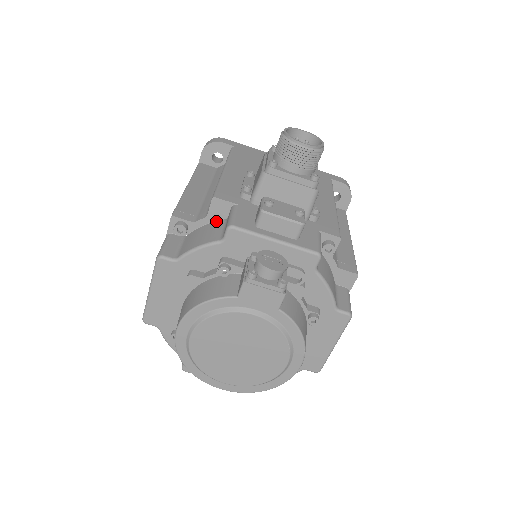
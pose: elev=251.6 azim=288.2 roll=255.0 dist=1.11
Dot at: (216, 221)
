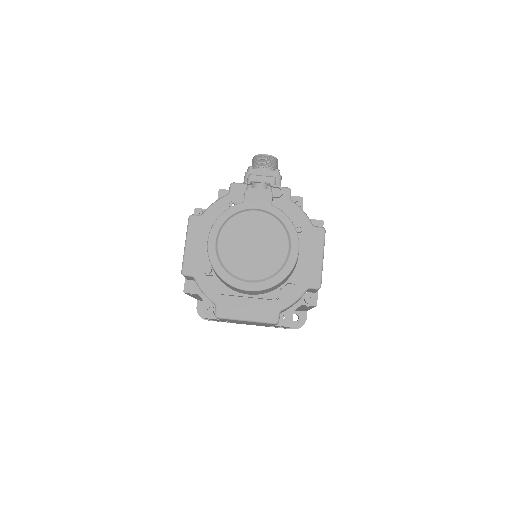
Dot at: occluded
